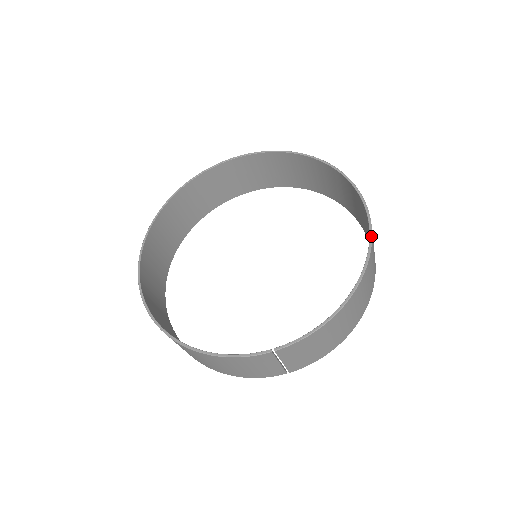
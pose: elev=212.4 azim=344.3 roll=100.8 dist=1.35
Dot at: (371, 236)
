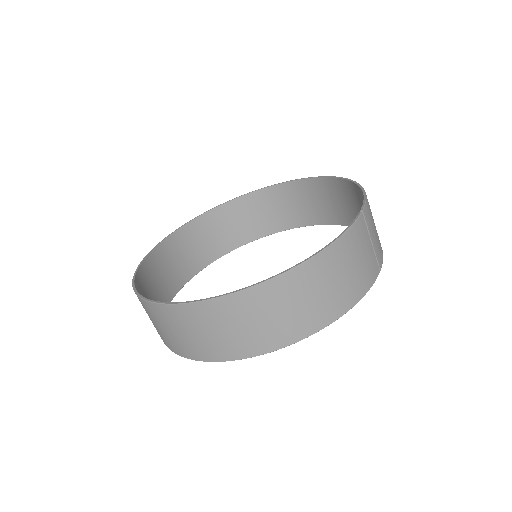
Dot at: (318, 176)
